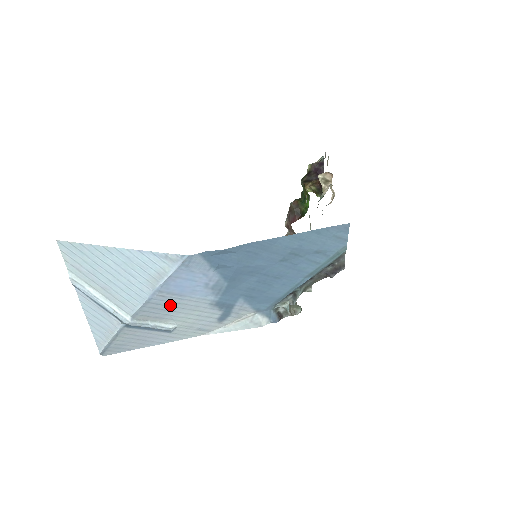
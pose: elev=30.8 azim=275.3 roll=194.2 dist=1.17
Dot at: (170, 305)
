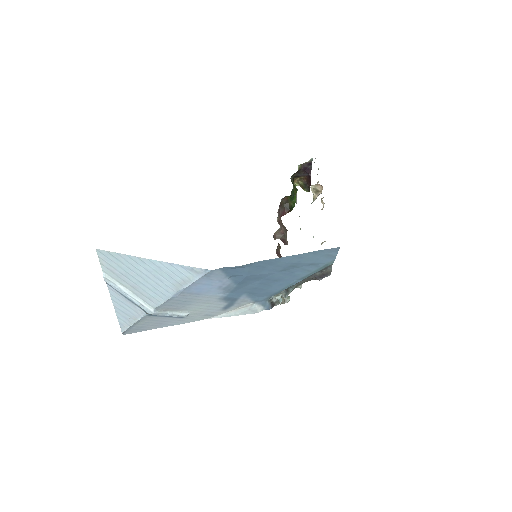
Dot at: (187, 300)
